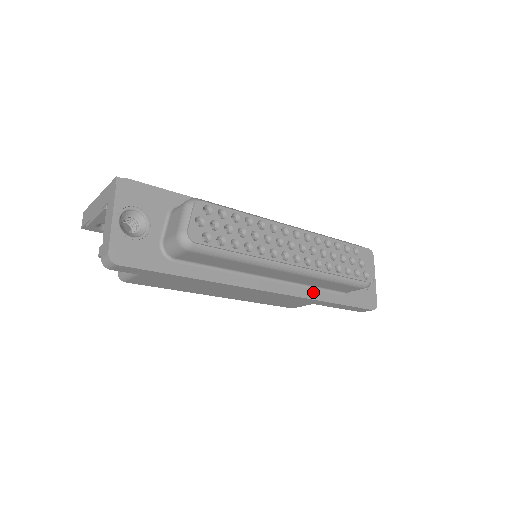
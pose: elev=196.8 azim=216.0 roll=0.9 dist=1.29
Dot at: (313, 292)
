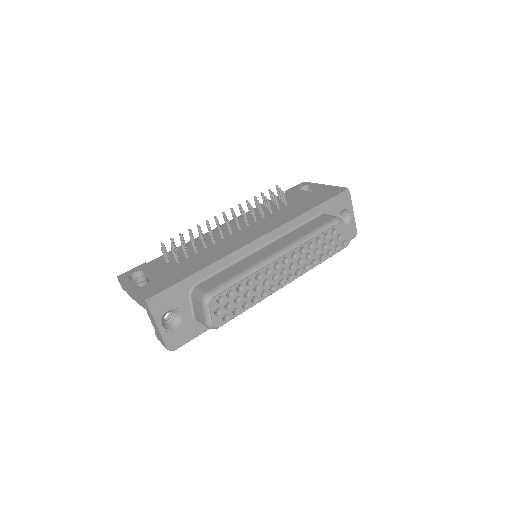
Dot at: occluded
